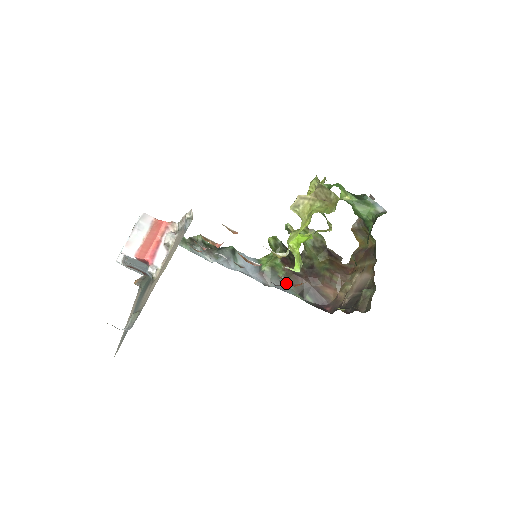
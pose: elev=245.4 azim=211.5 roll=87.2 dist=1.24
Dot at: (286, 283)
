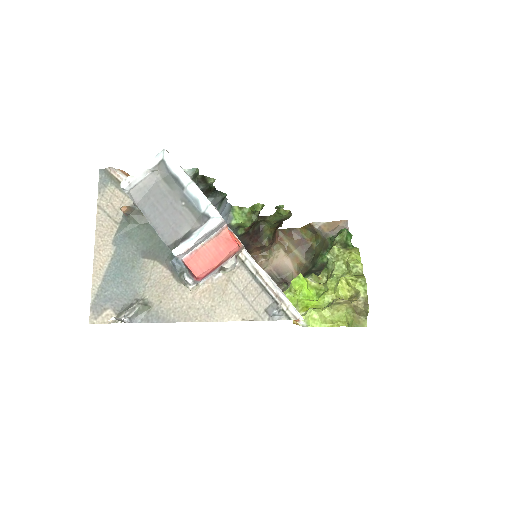
Dot at: occluded
